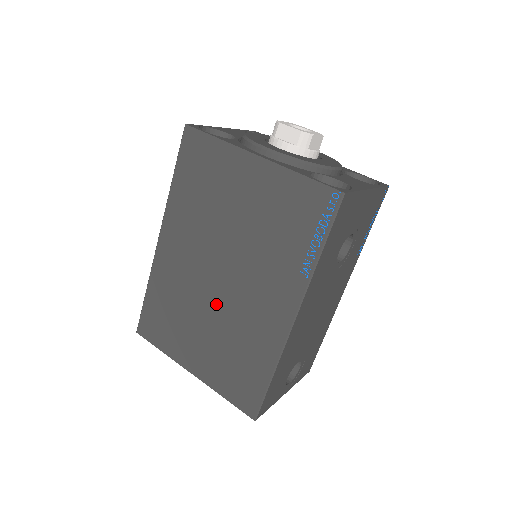
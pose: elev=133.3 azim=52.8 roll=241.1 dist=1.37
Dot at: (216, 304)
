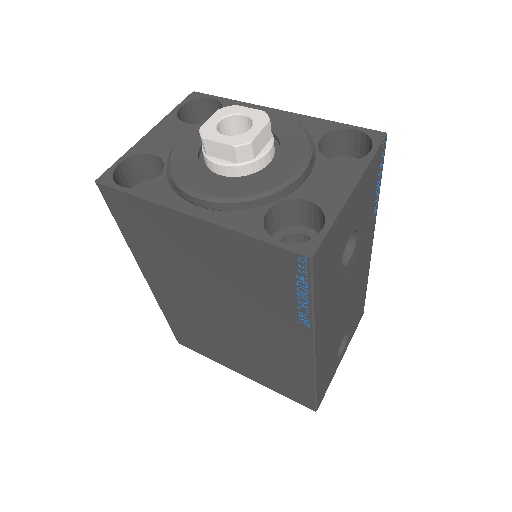
Dot at: (232, 335)
